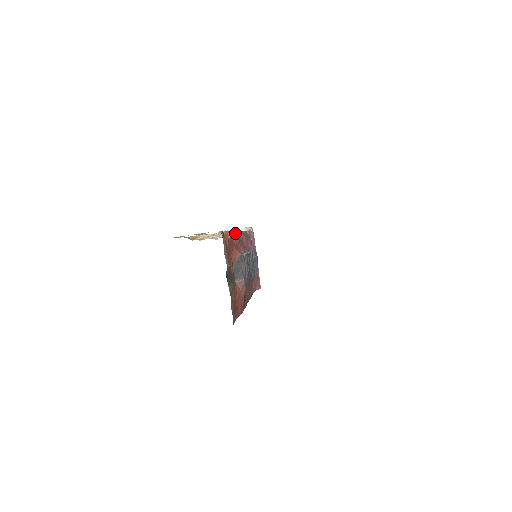
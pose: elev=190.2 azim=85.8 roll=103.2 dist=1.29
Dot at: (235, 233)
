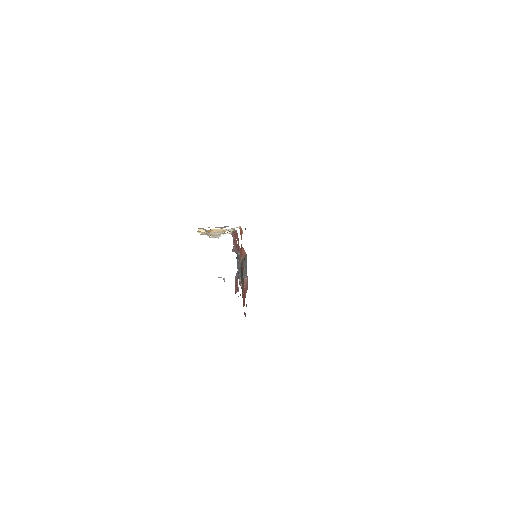
Dot at: occluded
